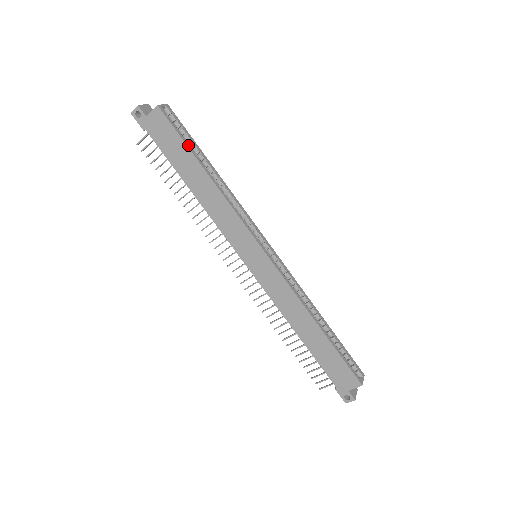
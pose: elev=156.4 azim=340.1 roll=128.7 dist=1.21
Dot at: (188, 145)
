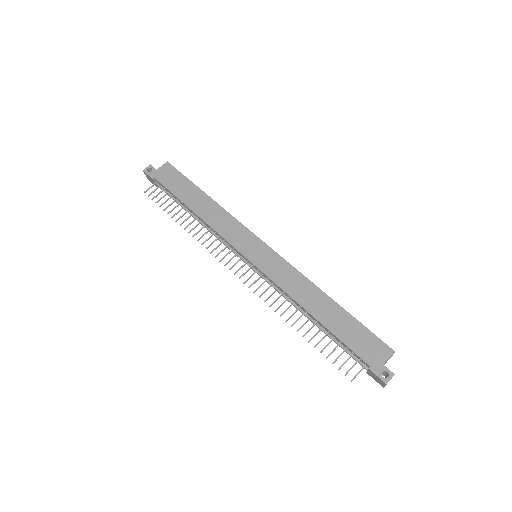
Dot at: (191, 182)
